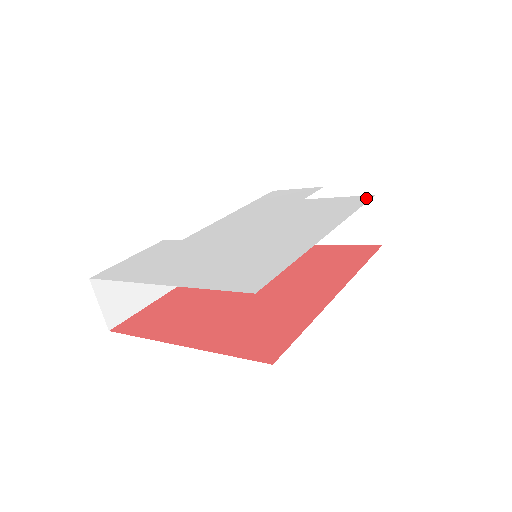
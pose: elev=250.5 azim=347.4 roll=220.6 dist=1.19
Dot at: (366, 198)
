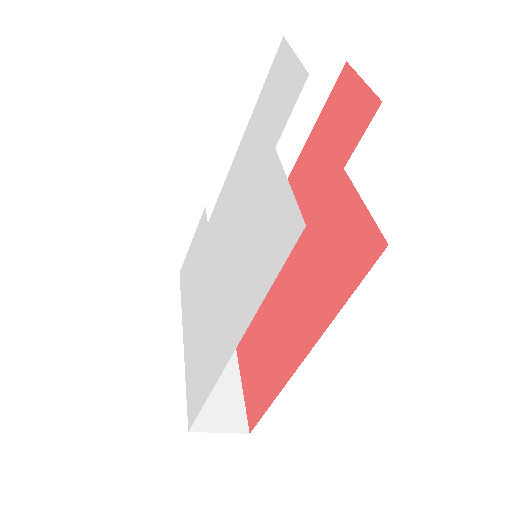
Dot at: (294, 235)
